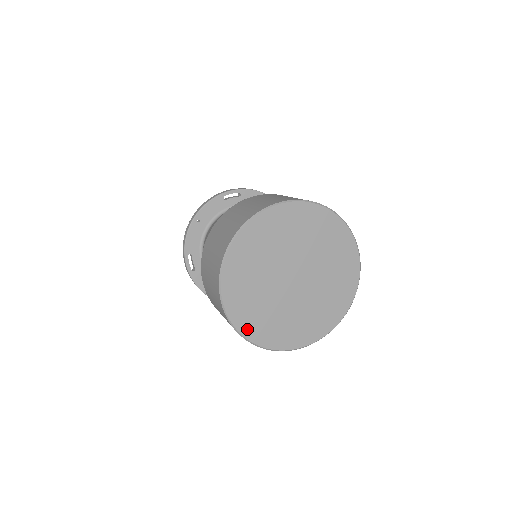
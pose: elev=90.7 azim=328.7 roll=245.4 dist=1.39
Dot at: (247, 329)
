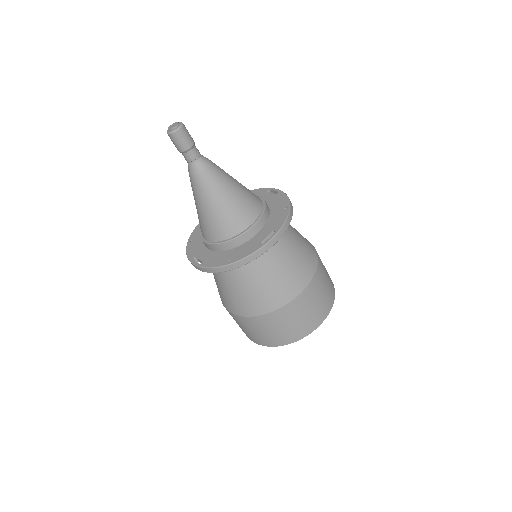
Dot at: occluded
